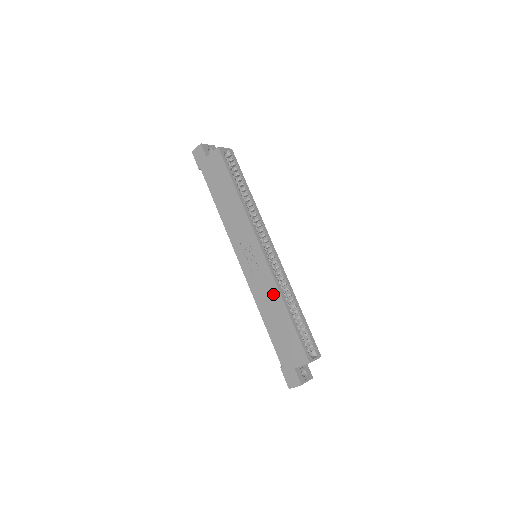
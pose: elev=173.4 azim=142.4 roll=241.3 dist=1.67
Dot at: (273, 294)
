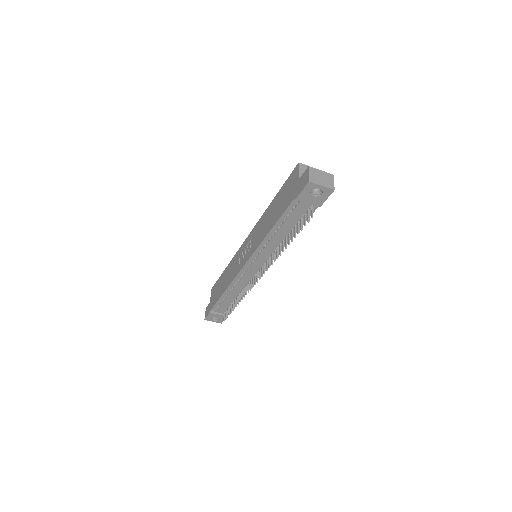
Dot at: (263, 220)
